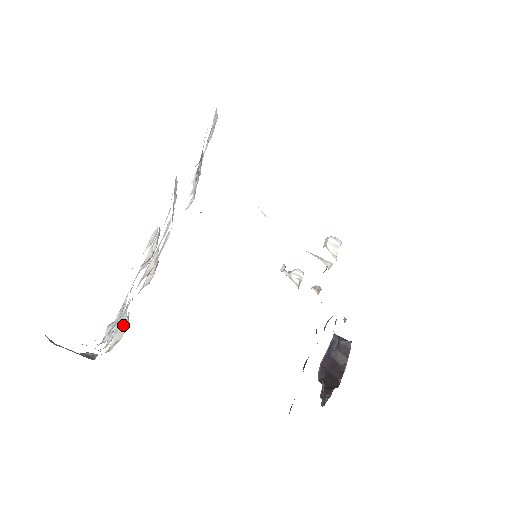
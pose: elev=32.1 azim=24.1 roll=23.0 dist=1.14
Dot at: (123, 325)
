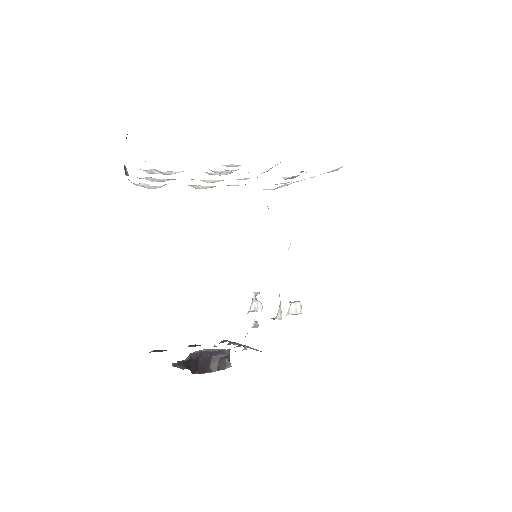
Dot at: (157, 186)
